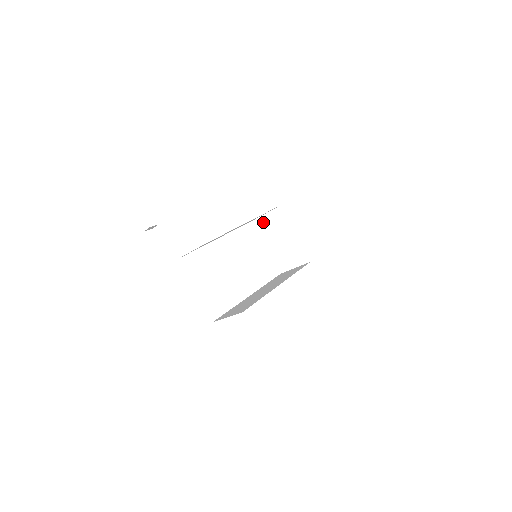
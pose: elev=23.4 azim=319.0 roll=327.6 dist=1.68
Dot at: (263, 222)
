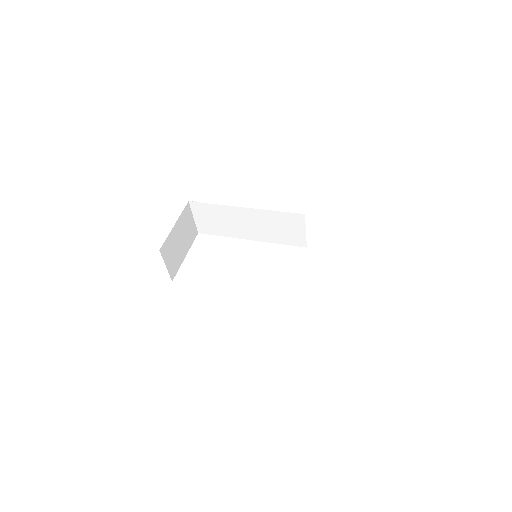
Dot at: occluded
